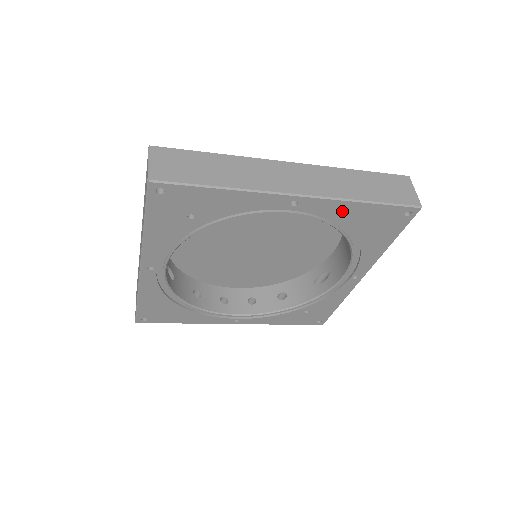
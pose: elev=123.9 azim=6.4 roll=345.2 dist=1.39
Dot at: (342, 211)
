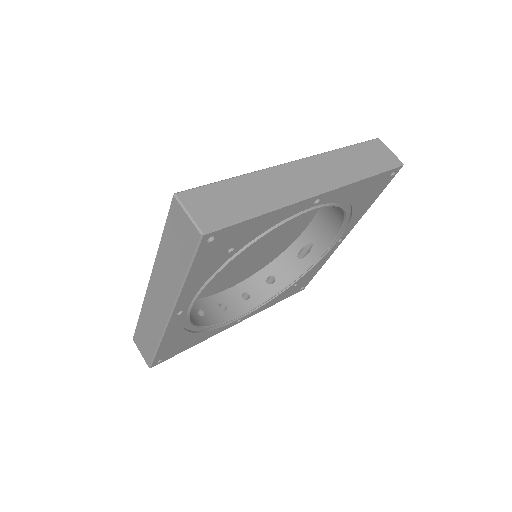
Dot at: (349, 192)
